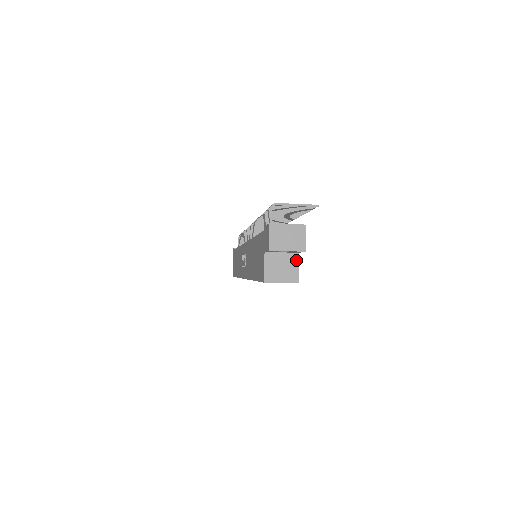
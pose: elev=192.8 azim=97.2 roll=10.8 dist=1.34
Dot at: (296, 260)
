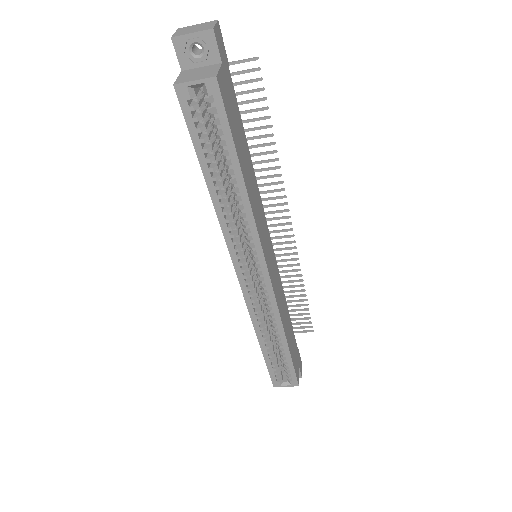
Dot at: (217, 67)
